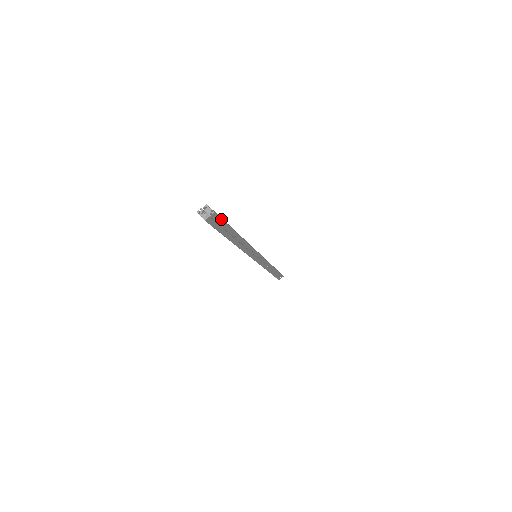
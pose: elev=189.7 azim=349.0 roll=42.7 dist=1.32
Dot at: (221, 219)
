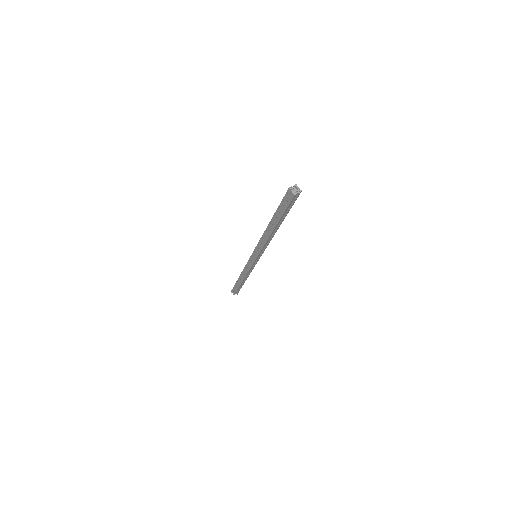
Dot at: occluded
